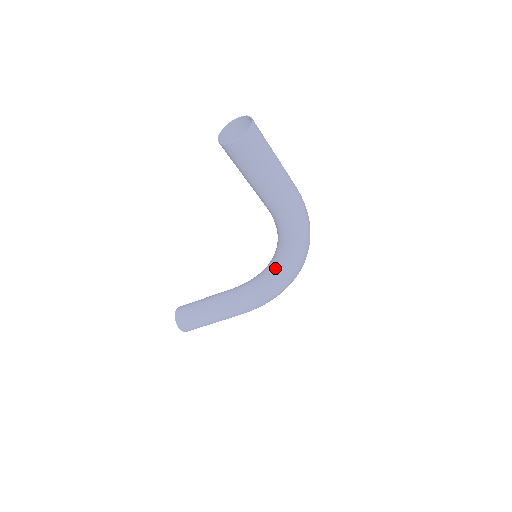
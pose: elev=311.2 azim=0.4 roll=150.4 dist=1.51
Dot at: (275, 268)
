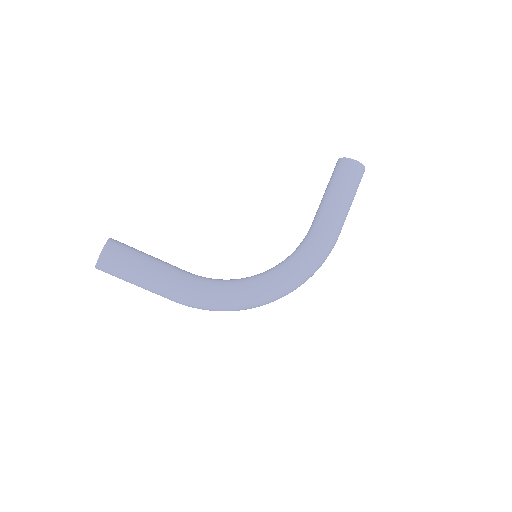
Dot at: (263, 276)
